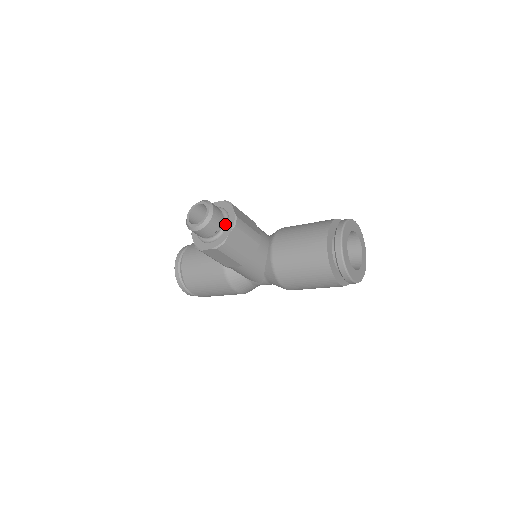
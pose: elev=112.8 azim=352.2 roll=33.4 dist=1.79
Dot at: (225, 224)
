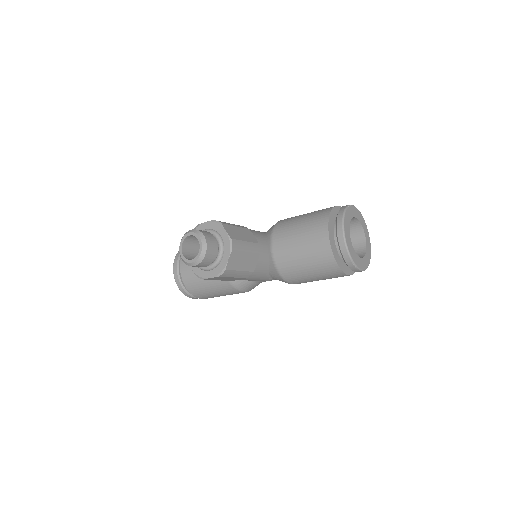
Dot at: (221, 249)
